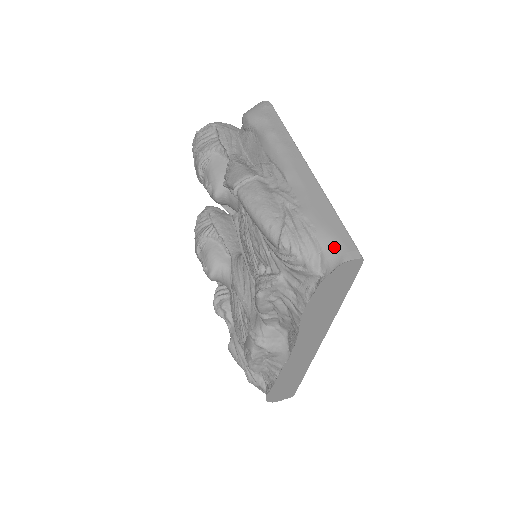
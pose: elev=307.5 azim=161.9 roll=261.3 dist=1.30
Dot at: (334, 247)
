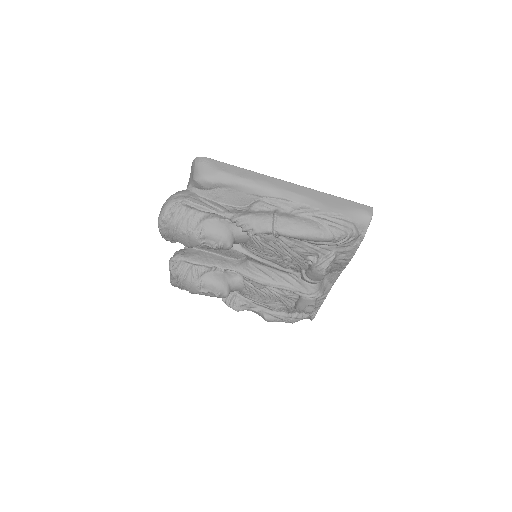
Dot at: (359, 215)
